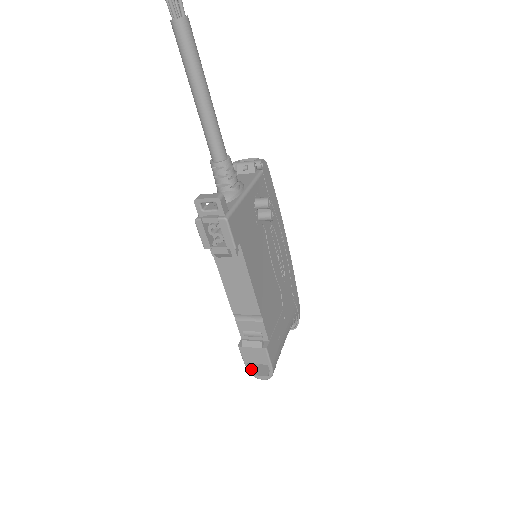
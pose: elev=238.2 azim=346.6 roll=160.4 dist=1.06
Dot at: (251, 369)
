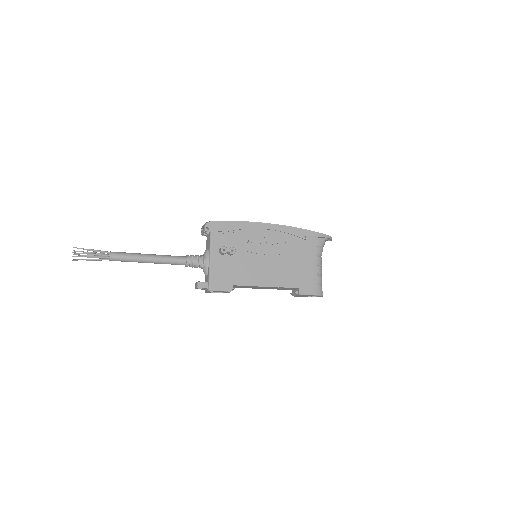
Dot at: (312, 296)
